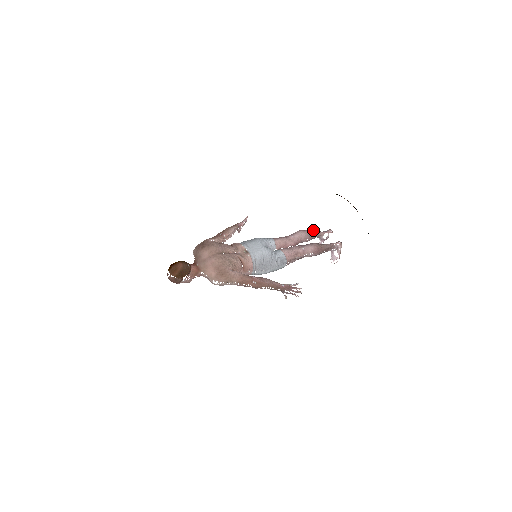
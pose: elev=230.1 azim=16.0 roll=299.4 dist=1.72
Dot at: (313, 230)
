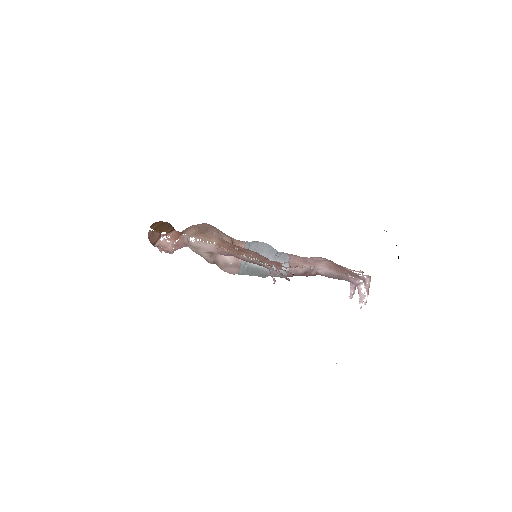
Dot at: occluded
